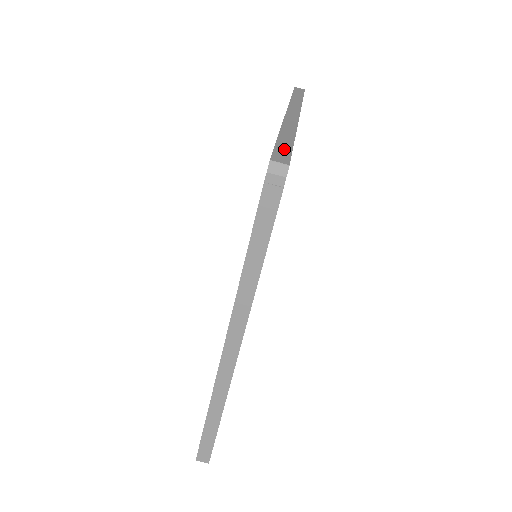
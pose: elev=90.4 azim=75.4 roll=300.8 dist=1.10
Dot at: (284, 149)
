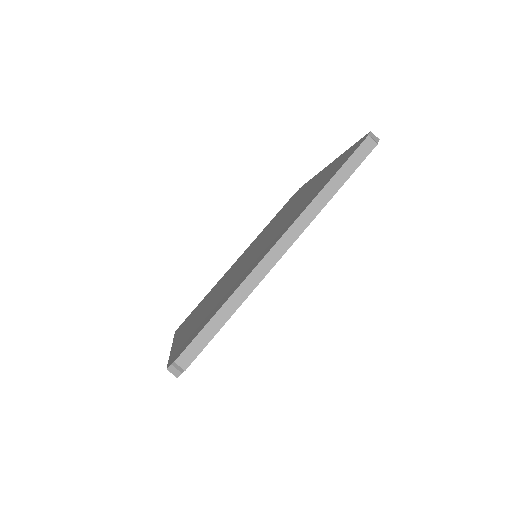
Dot at: occluded
